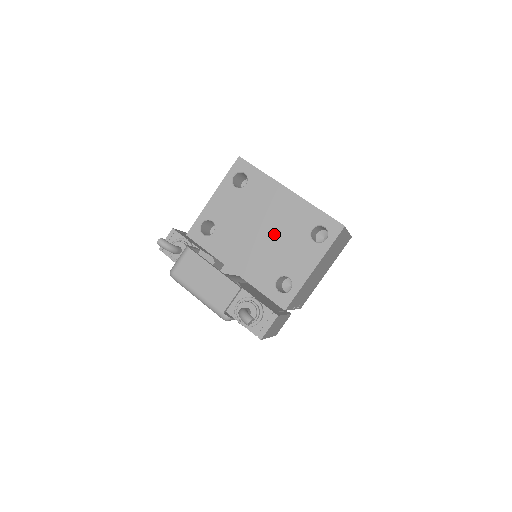
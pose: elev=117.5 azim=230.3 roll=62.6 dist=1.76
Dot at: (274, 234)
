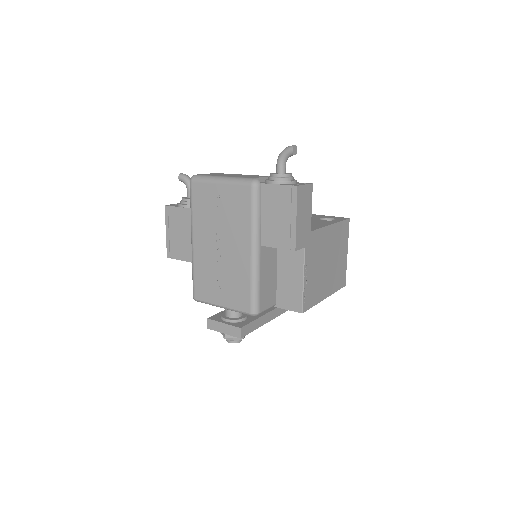
Dot at: occluded
